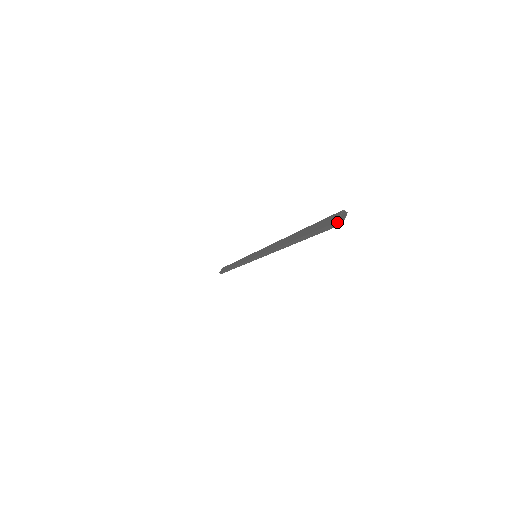
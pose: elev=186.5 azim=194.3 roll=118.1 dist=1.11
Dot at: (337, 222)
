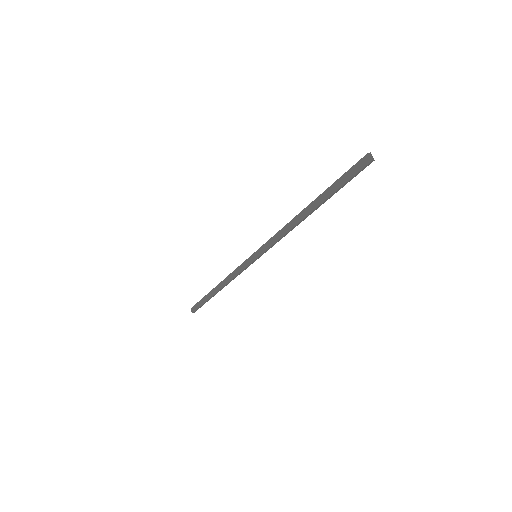
Dot at: (372, 161)
